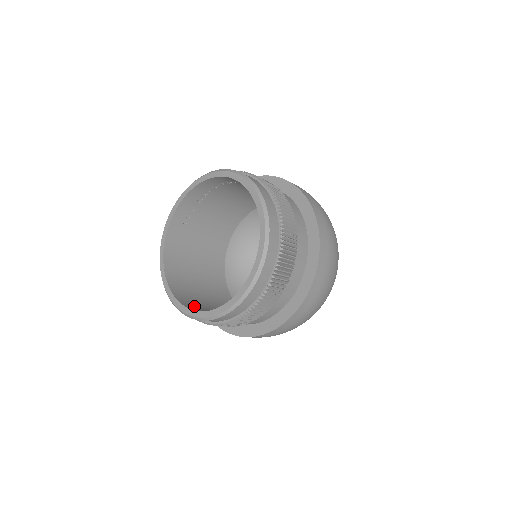
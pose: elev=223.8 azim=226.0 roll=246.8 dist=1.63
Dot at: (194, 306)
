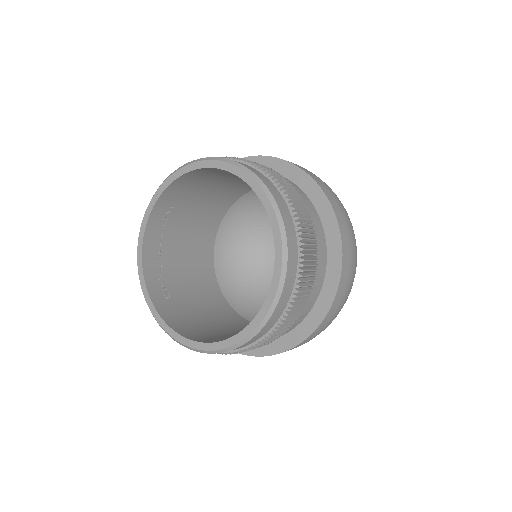
Dot at: occluded
